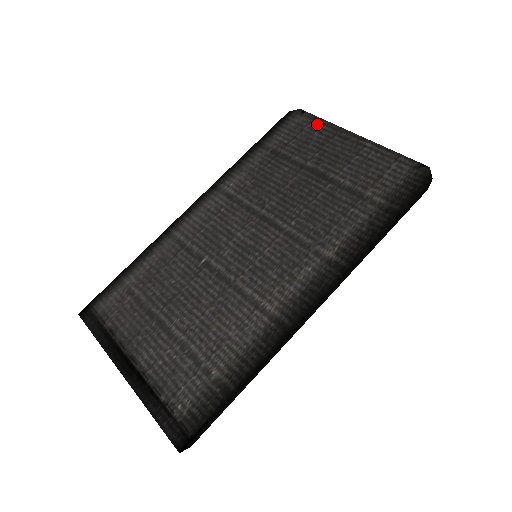
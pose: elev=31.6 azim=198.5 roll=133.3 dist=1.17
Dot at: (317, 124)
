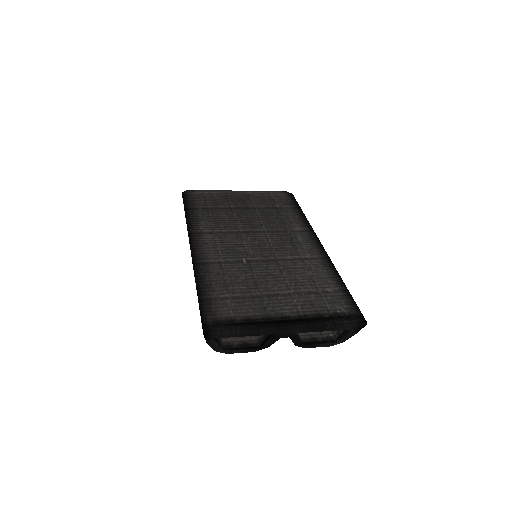
Dot at: (209, 192)
